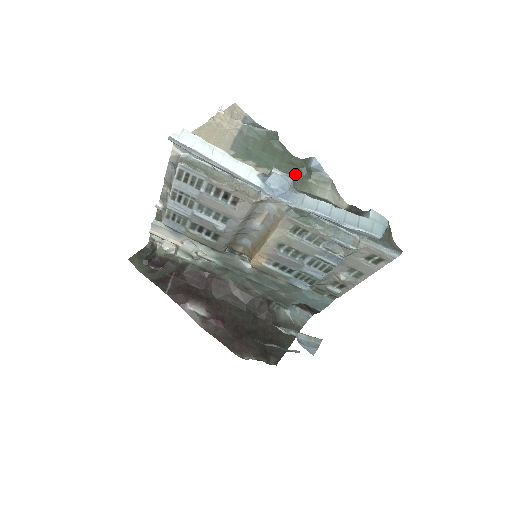
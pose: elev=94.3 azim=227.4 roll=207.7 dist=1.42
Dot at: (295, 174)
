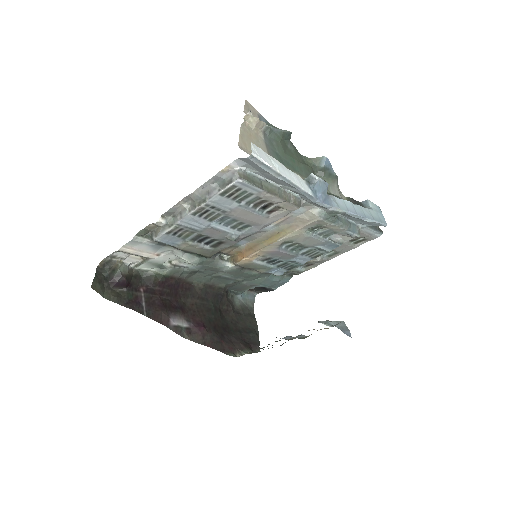
Dot at: occluded
